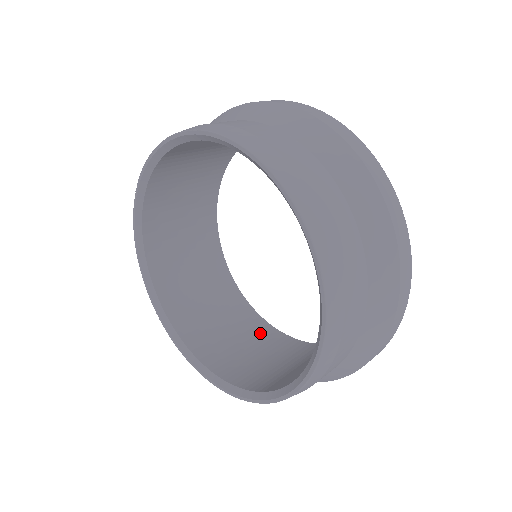
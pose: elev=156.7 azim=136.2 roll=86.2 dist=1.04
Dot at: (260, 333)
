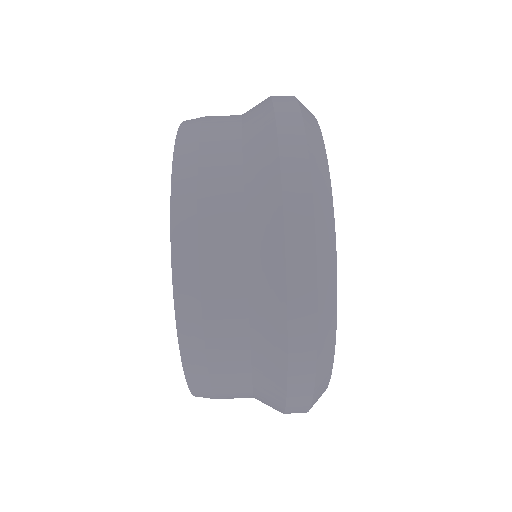
Dot at: occluded
